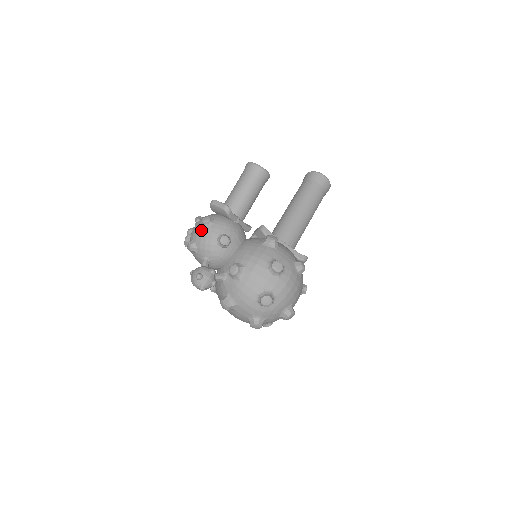
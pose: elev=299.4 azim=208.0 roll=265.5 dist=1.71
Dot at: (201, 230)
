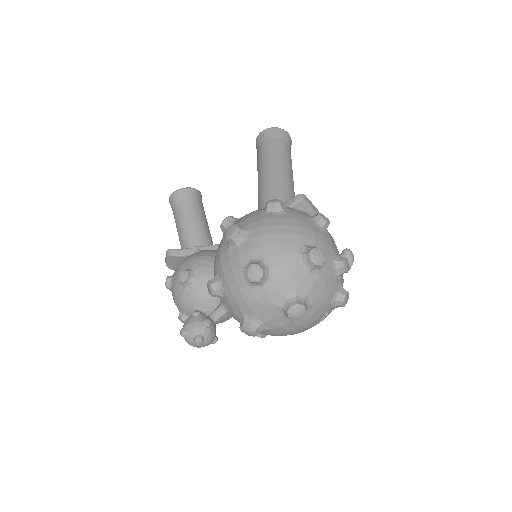
Dot at: (172, 295)
